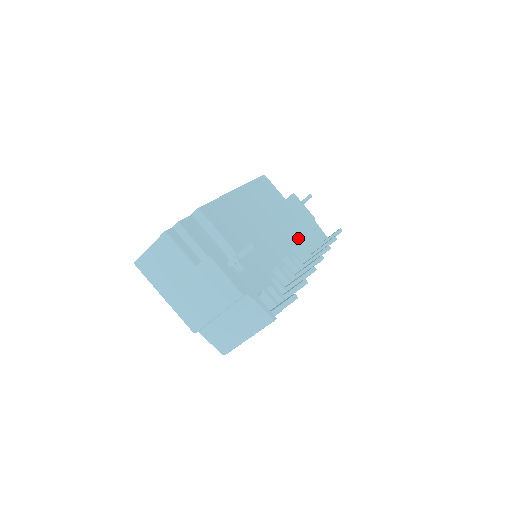
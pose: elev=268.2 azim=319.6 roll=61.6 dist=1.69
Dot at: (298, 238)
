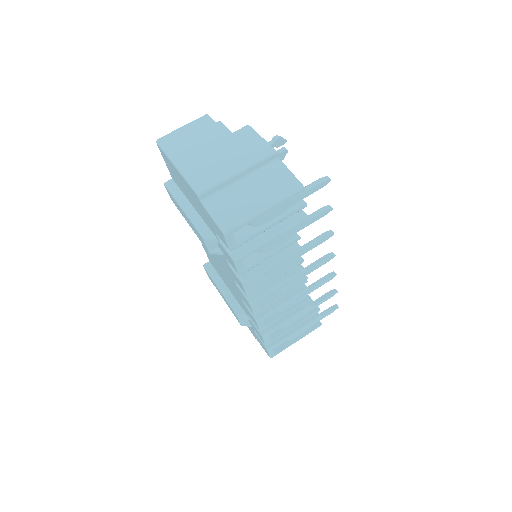
Dot at: occluded
